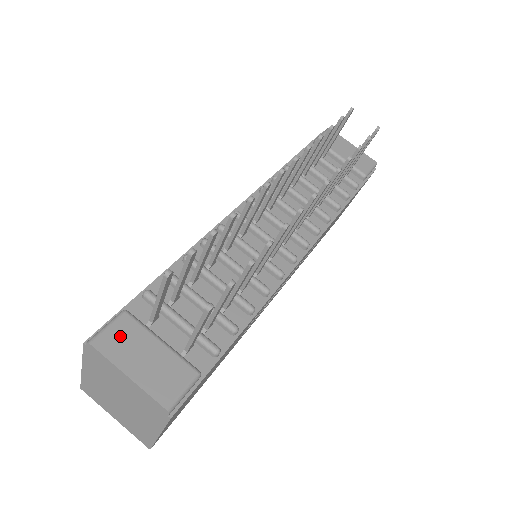
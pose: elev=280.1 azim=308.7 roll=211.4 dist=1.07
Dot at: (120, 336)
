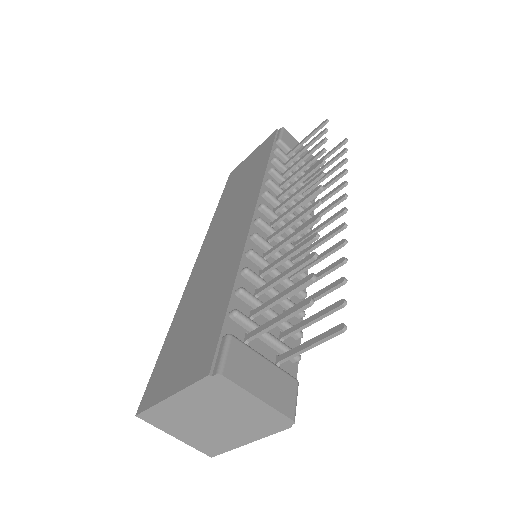
Dot at: (239, 361)
